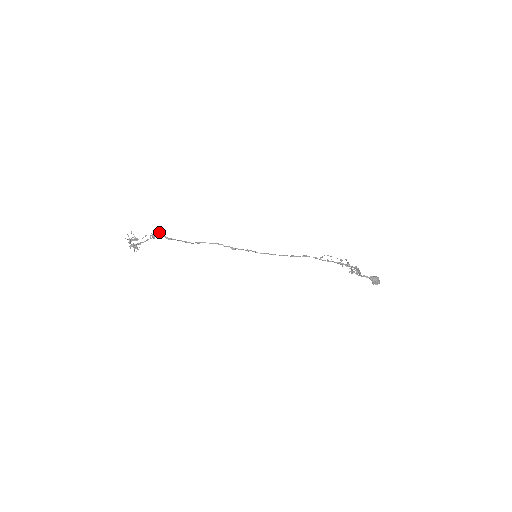
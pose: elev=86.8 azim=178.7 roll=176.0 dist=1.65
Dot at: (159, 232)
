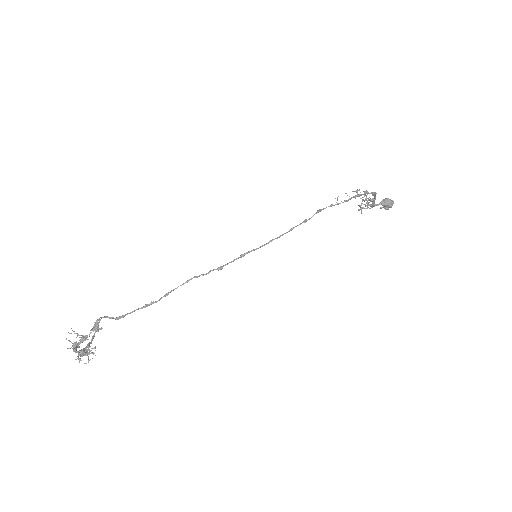
Dot at: (101, 317)
